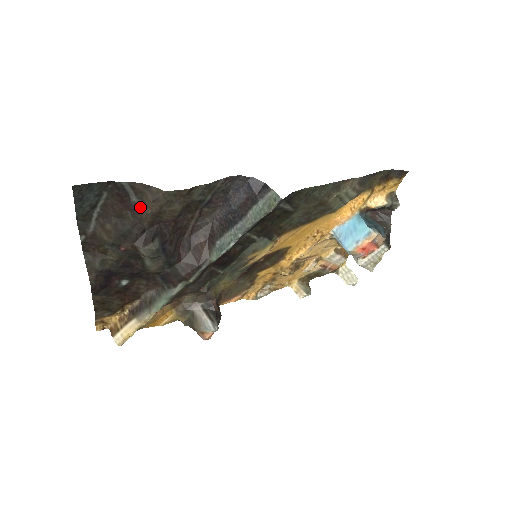
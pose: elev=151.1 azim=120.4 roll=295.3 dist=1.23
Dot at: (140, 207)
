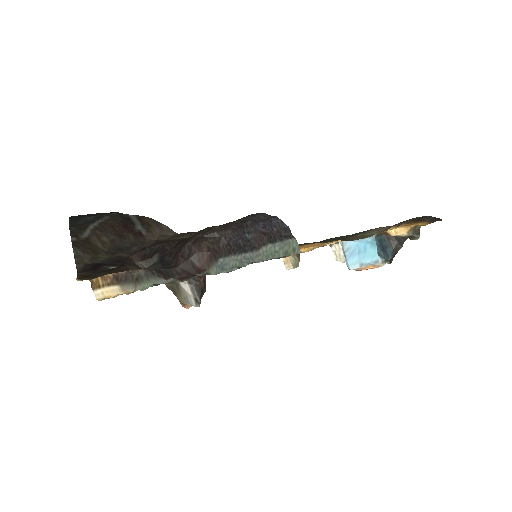
Dot at: (145, 234)
